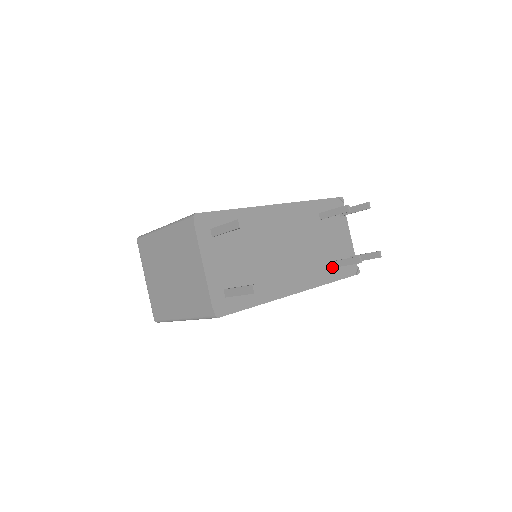
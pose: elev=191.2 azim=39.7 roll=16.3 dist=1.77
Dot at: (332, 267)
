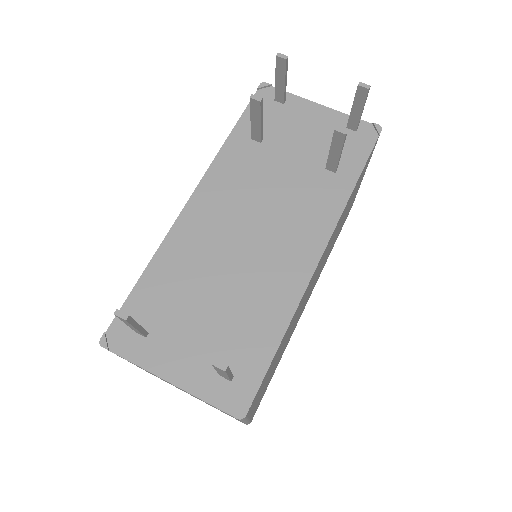
Dot at: (334, 171)
